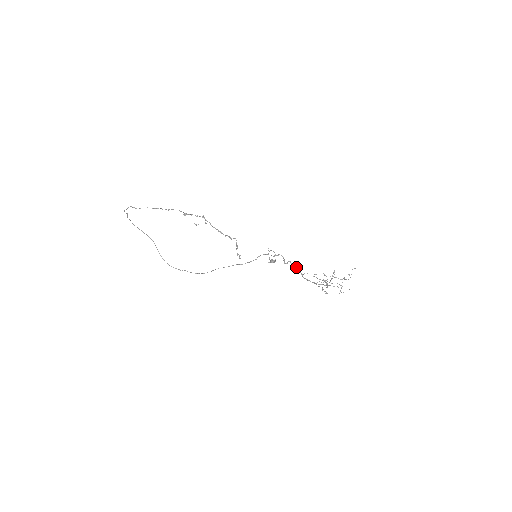
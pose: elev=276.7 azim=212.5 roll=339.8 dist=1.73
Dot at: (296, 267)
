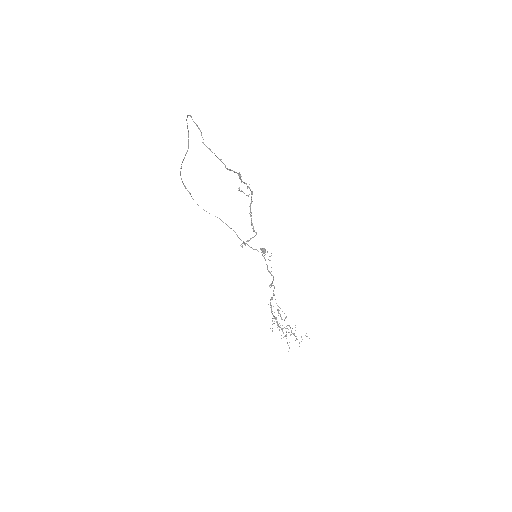
Dot at: occluded
